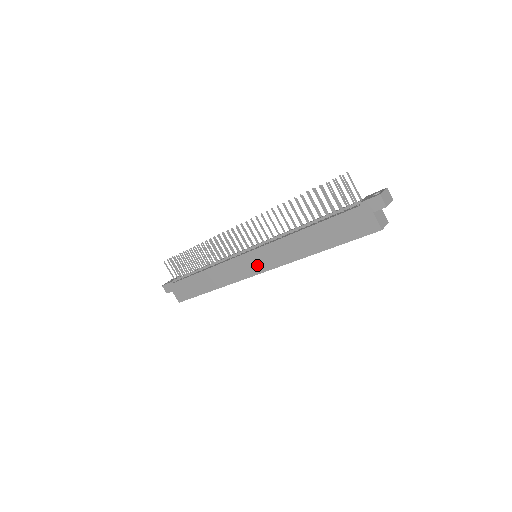
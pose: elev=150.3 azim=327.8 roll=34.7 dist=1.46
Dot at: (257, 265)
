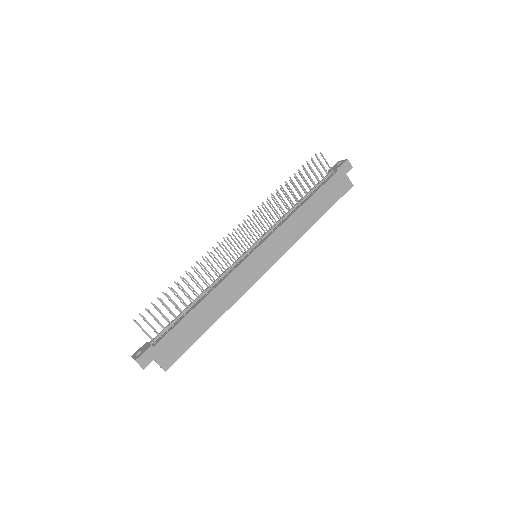
Dot at: (266, 260)
